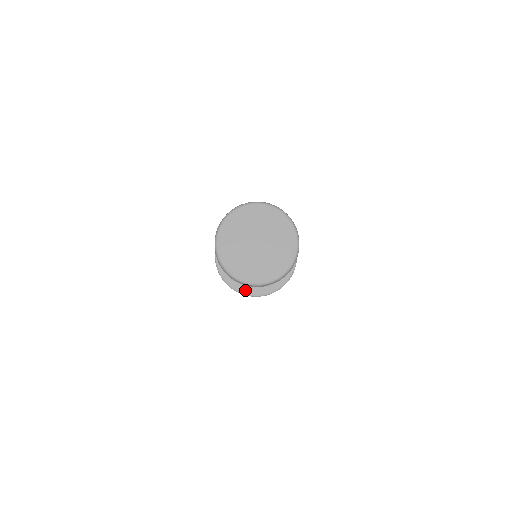
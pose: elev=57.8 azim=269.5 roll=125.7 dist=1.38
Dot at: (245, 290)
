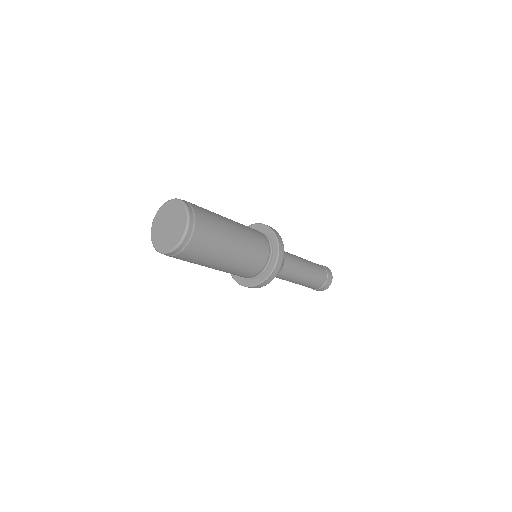
Dot at: (262, 278)
